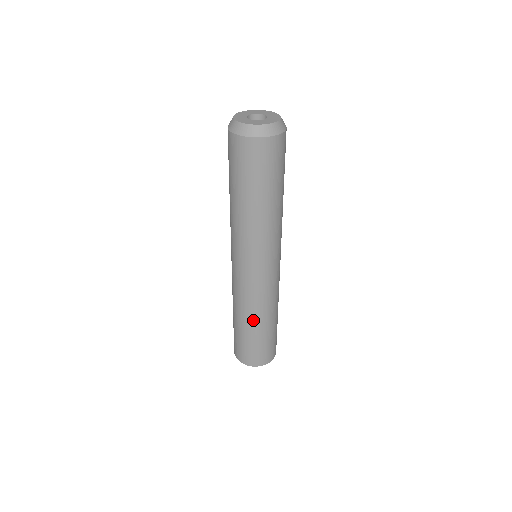
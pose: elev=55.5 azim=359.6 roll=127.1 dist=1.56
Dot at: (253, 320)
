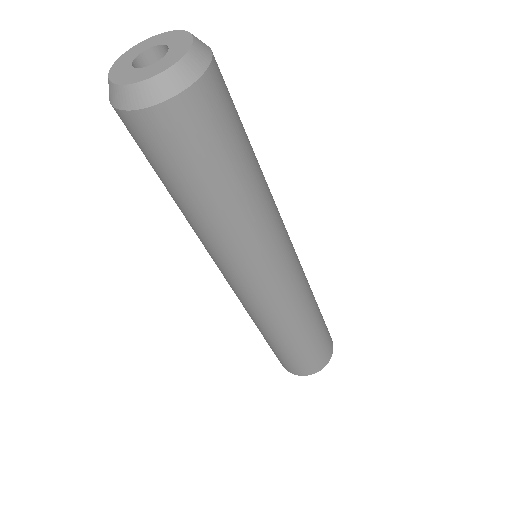
Dot at: (302, 328)
